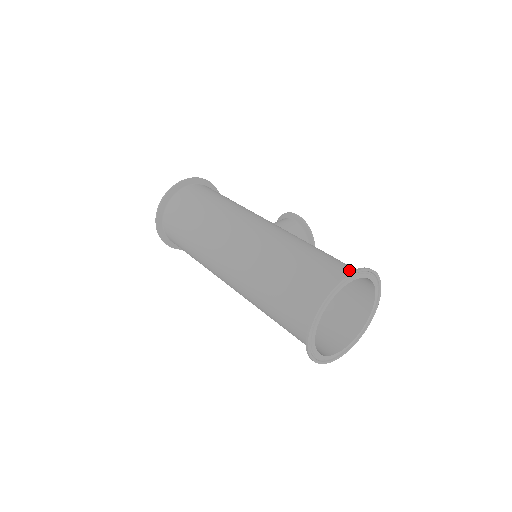
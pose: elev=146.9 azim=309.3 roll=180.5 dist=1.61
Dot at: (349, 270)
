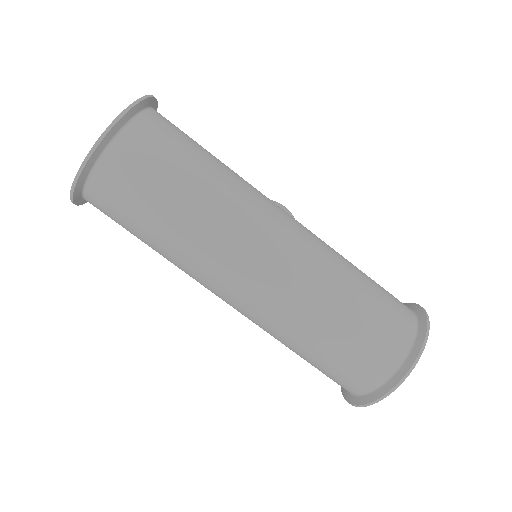
Dot at: occluded
